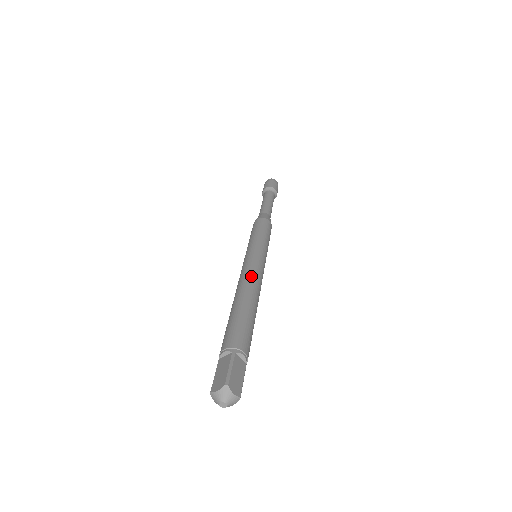
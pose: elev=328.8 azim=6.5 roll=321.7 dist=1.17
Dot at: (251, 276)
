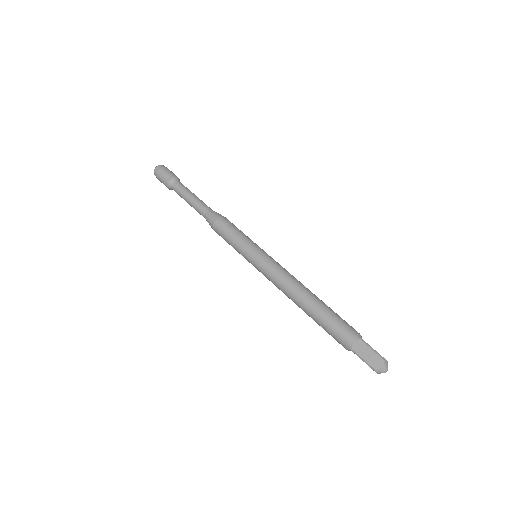
Dot at: (291, 278)
